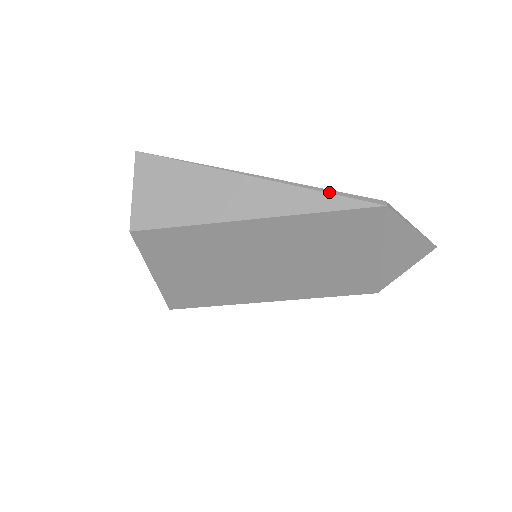
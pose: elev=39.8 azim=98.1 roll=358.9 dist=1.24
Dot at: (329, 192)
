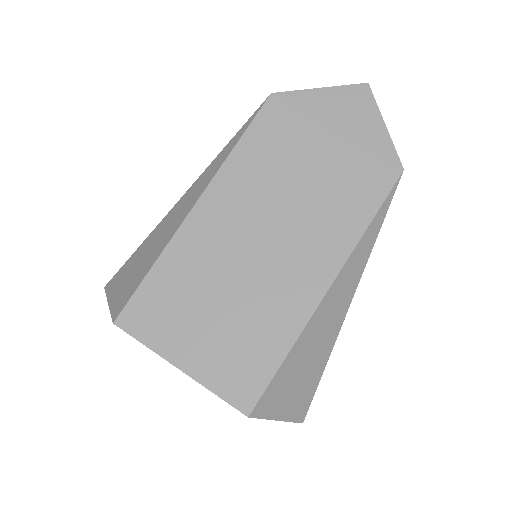
Dot at: (232, 139)
